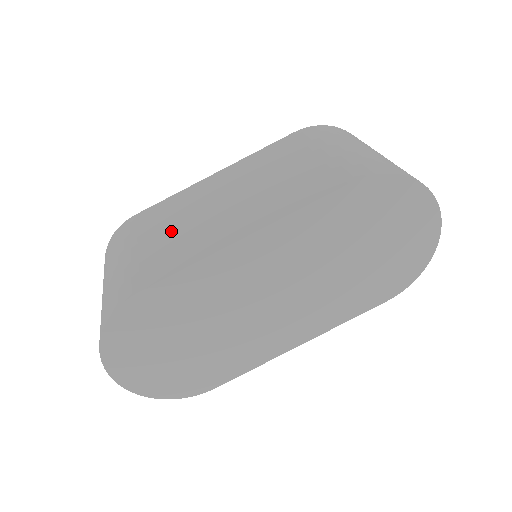
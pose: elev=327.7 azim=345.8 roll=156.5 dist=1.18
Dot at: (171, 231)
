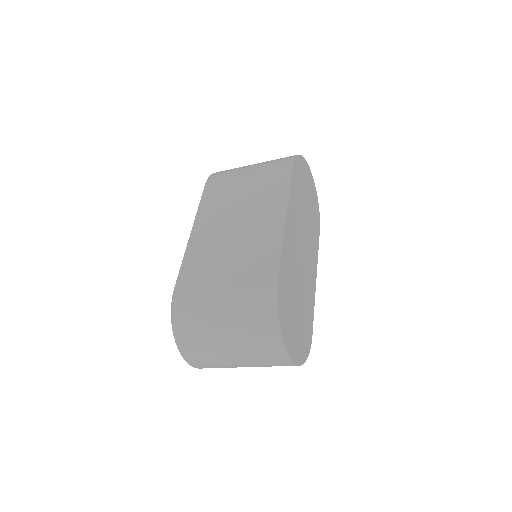
Dot at: (230, 259)
